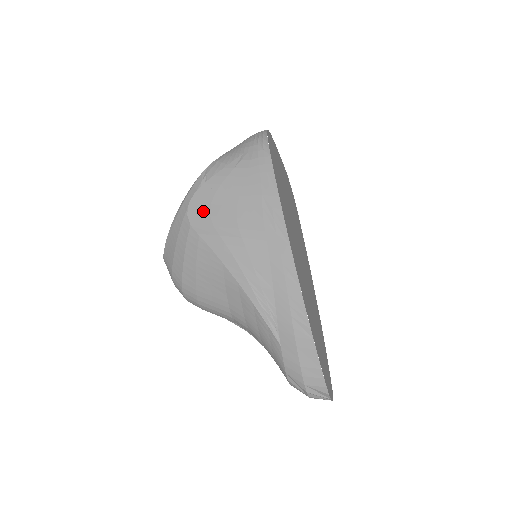
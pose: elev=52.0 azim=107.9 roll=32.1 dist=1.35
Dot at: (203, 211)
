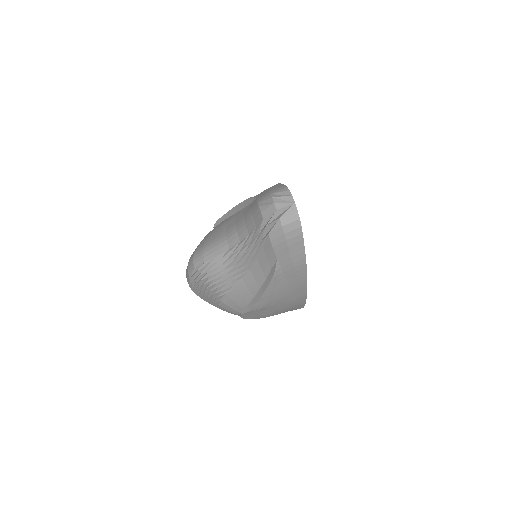
Dot at: occluded
